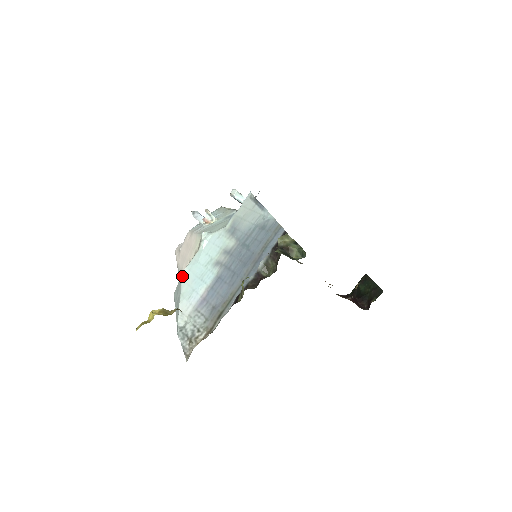
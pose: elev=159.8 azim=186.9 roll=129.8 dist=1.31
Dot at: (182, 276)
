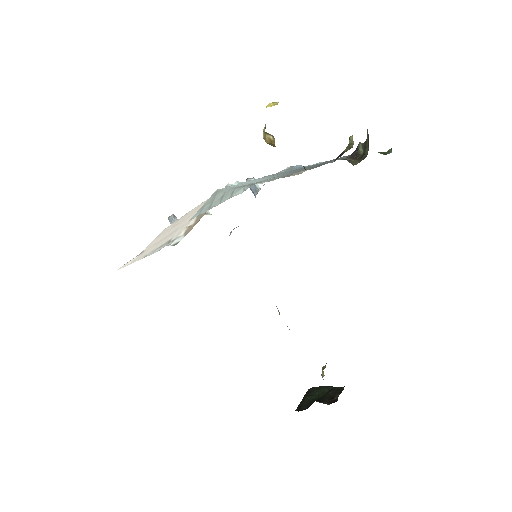
Dot at: (219, 189)
